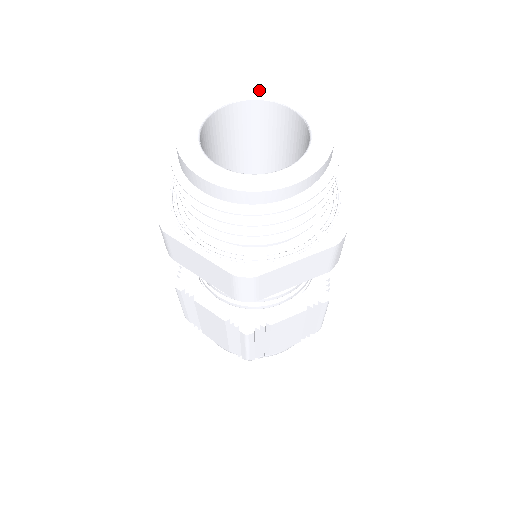
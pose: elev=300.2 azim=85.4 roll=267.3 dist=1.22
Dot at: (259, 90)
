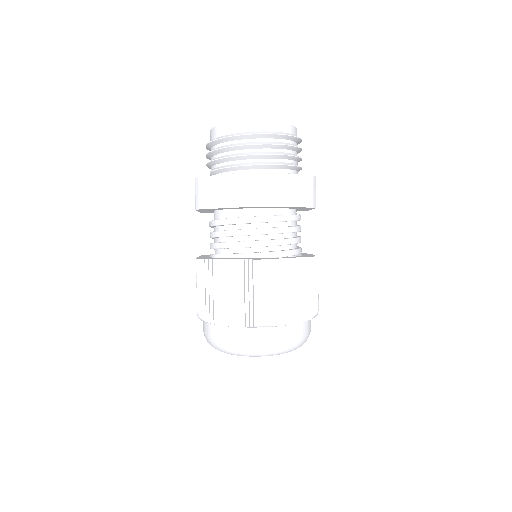
Dot at: occluded
